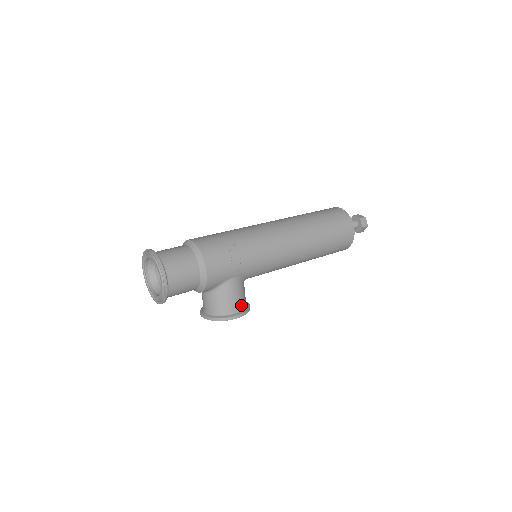
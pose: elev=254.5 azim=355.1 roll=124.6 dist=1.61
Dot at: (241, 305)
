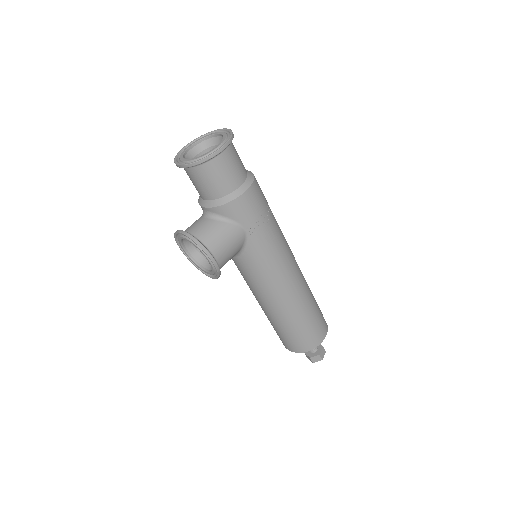
Dot at: (222, 260)
